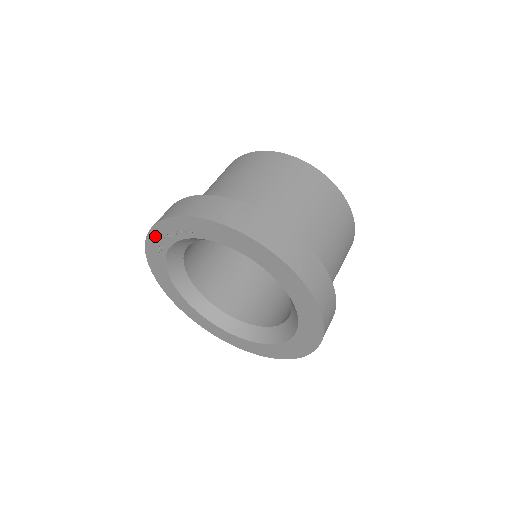
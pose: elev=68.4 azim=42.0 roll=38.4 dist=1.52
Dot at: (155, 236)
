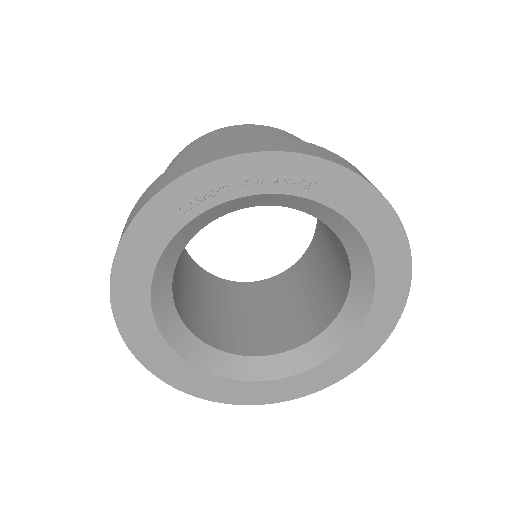
Dot at: (213, 175)
